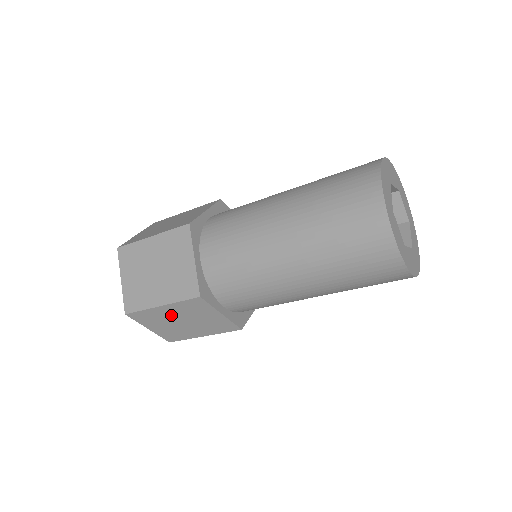
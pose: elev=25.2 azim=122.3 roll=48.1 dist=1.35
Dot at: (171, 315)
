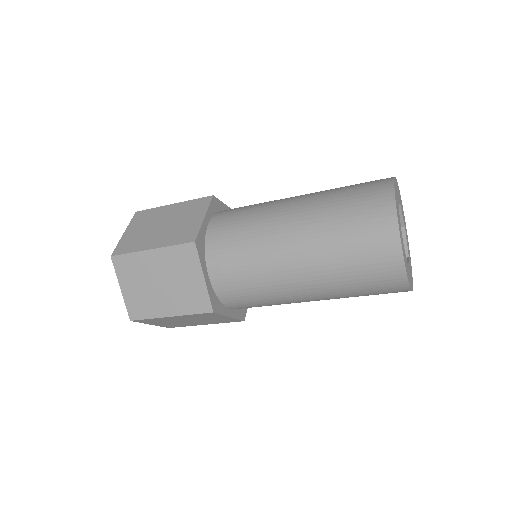
Dot at: (154, 268)
